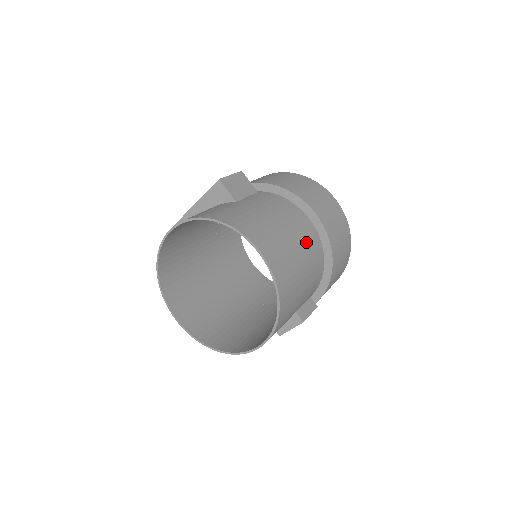
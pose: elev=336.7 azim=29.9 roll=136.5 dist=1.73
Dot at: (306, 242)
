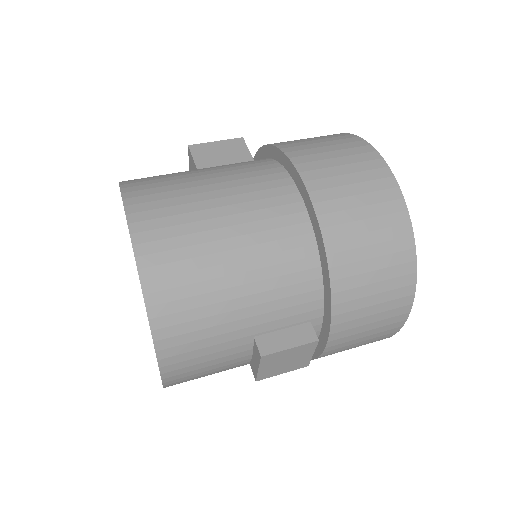
Dot at: (259, 215)
